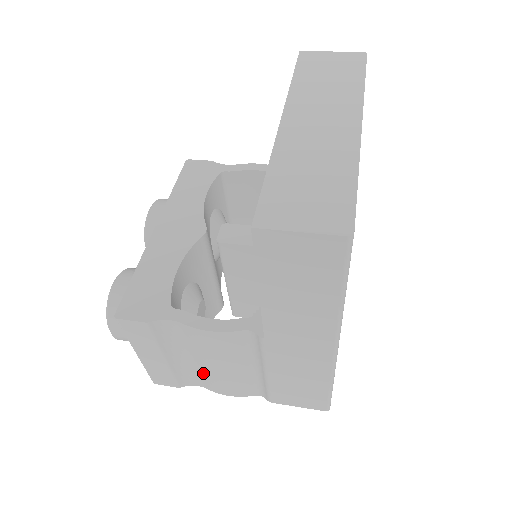
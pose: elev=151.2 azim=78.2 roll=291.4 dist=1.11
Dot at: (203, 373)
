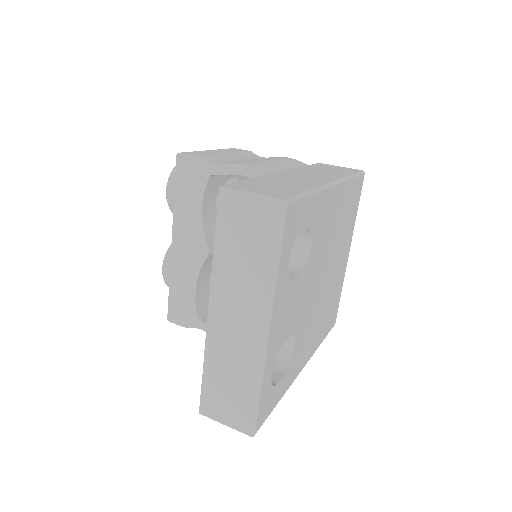
Dot at: occluded
